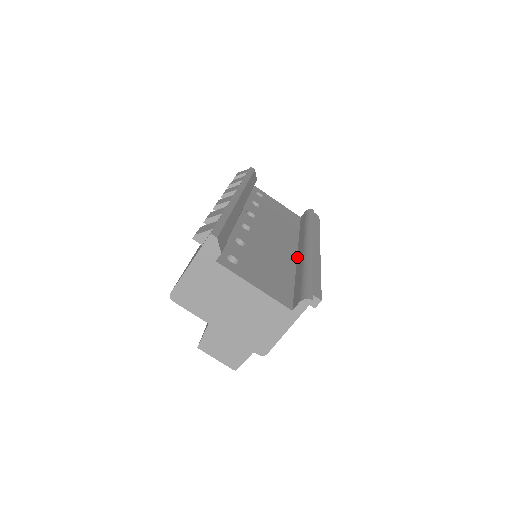
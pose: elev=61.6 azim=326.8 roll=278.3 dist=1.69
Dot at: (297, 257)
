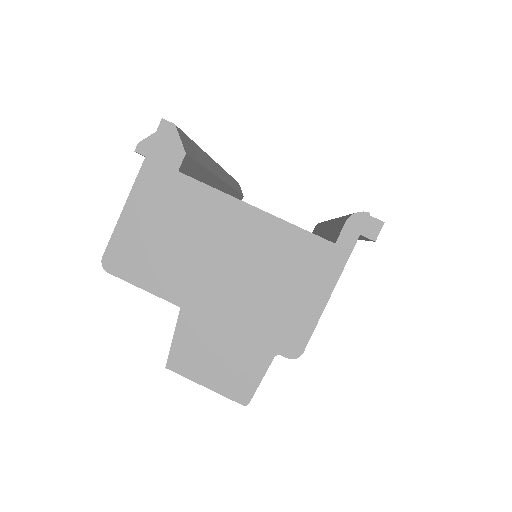
Dot at: occluded
